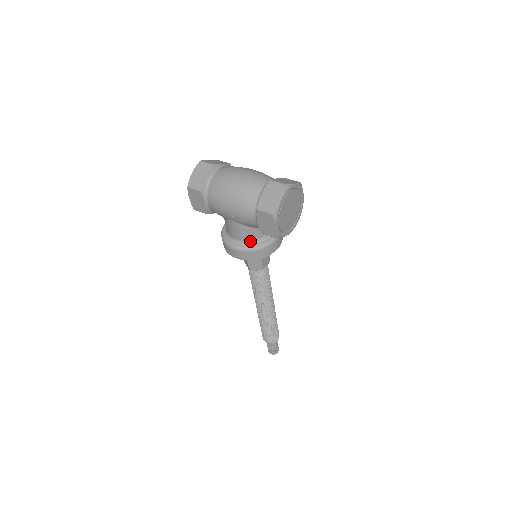
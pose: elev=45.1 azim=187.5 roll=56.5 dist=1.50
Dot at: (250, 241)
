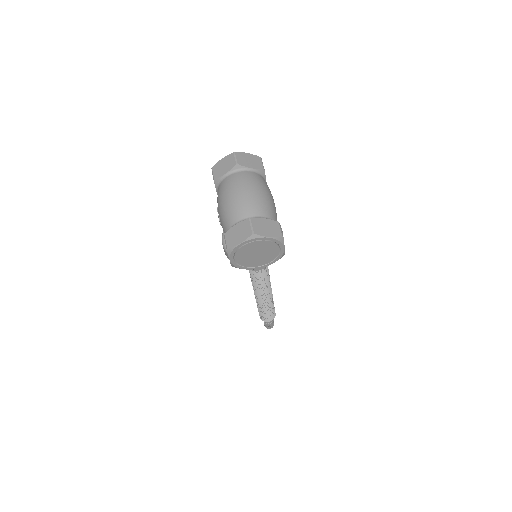
Dot at: occluded
